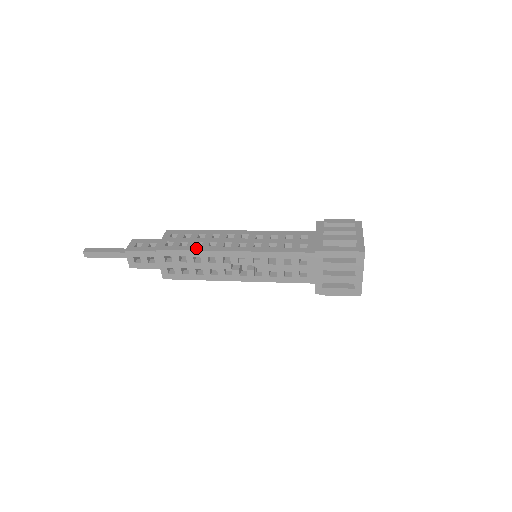
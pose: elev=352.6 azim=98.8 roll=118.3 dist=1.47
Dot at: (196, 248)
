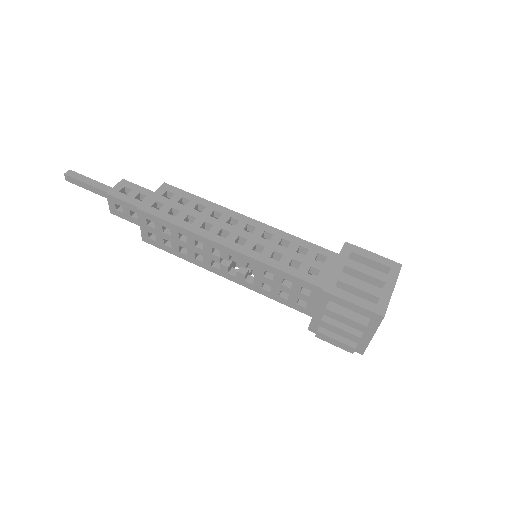
Dot at: (184, 224)
